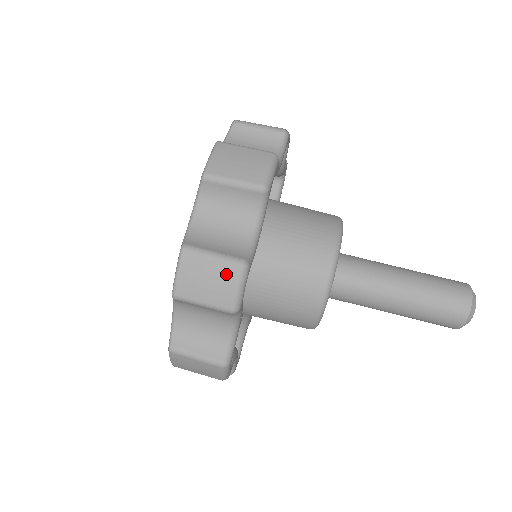
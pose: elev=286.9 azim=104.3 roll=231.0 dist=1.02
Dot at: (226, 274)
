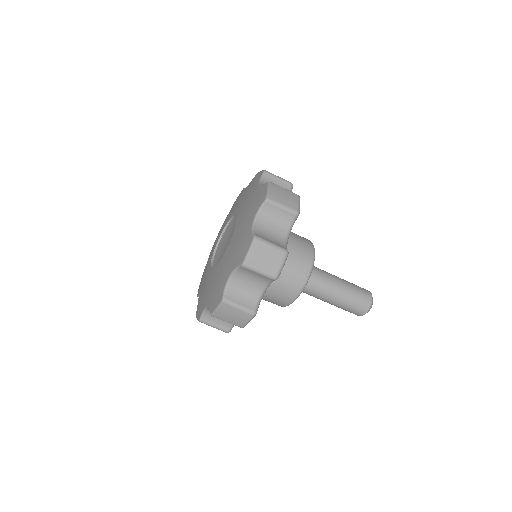
Dot at: occluded
